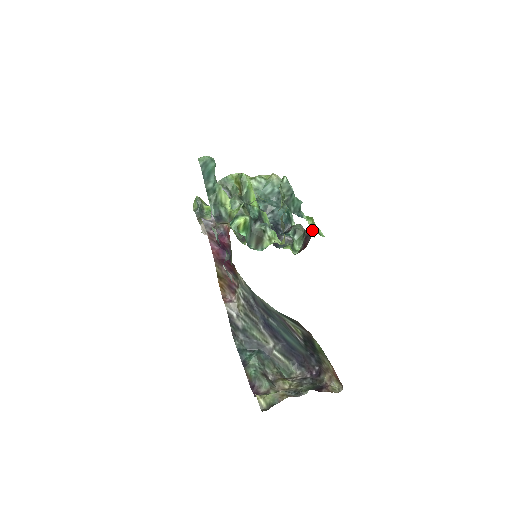
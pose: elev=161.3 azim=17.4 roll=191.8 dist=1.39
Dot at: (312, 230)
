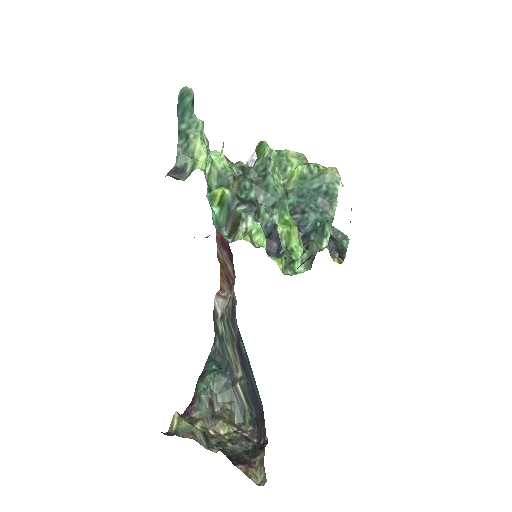
Dot at: (280, 241)
